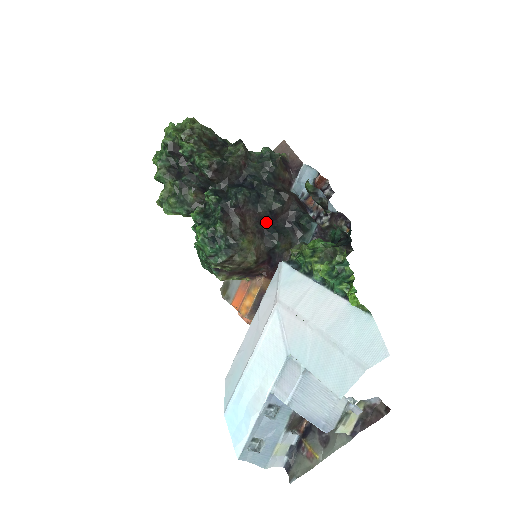
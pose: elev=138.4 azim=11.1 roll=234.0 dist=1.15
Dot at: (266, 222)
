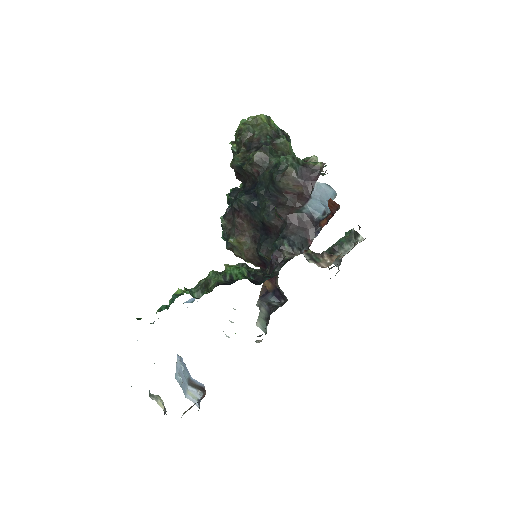
Dot at: (263, 230)
